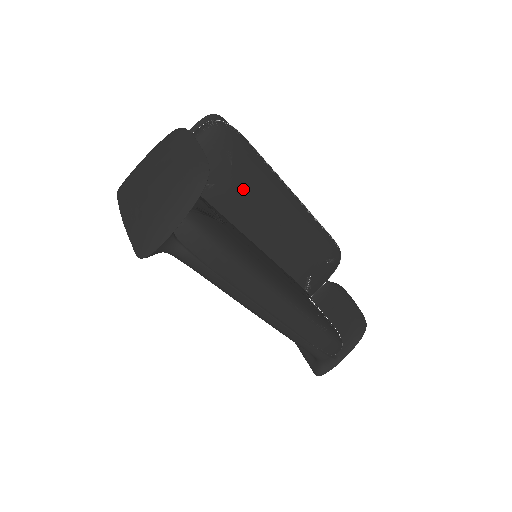
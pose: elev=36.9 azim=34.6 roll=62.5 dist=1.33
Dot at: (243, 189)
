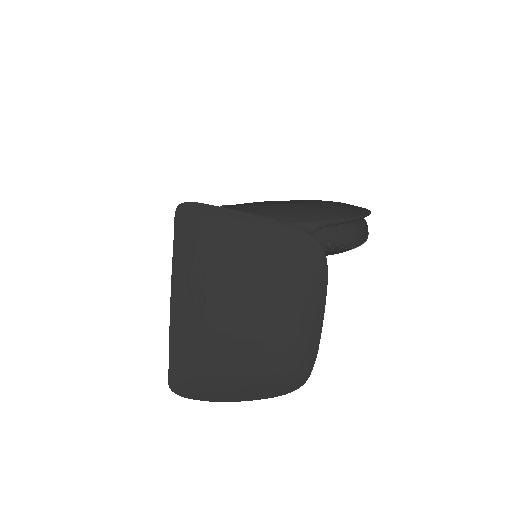
Dot at: occluded
